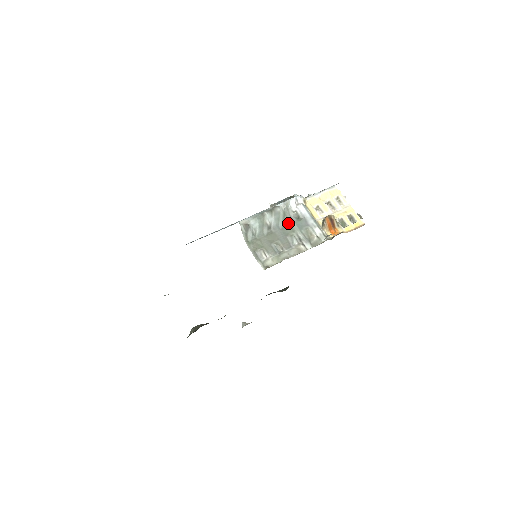
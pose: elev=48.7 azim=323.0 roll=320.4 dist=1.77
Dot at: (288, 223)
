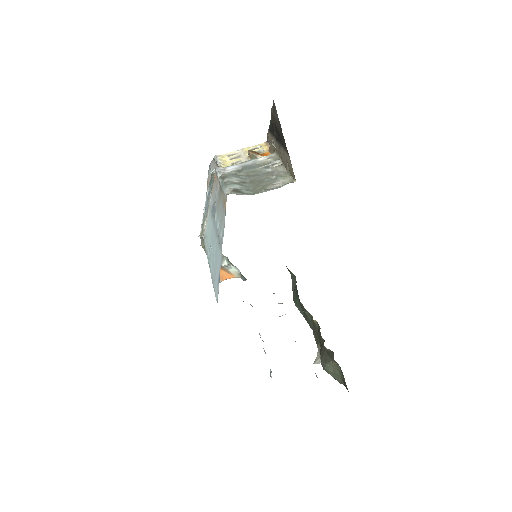
Dot at: (243, 174)
